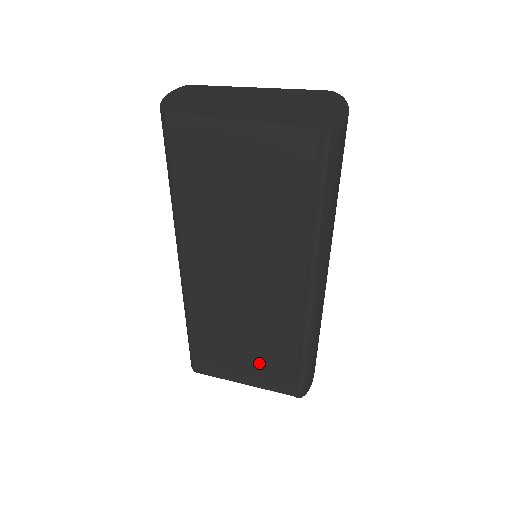
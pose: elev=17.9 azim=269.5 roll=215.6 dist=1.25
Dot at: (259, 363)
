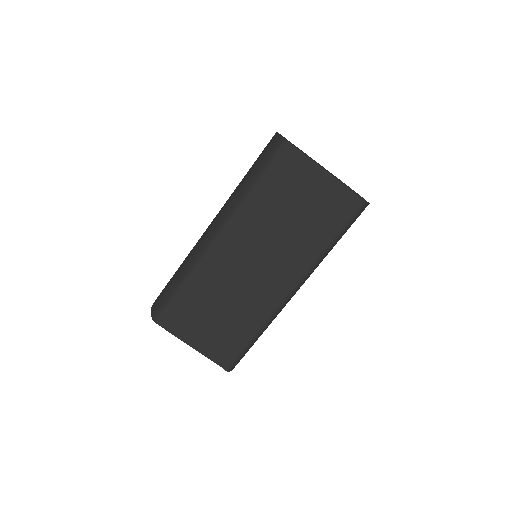
Dot at: (217, 331)
